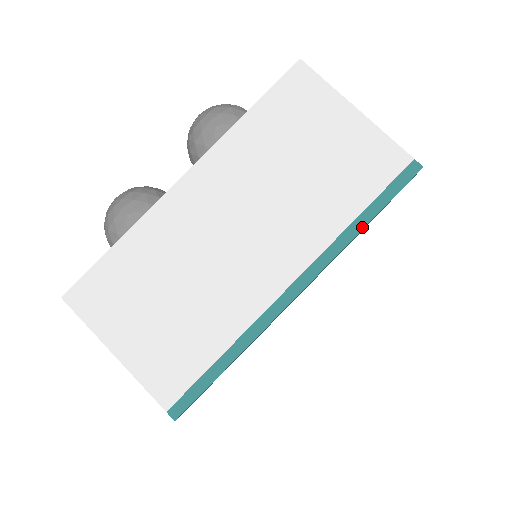
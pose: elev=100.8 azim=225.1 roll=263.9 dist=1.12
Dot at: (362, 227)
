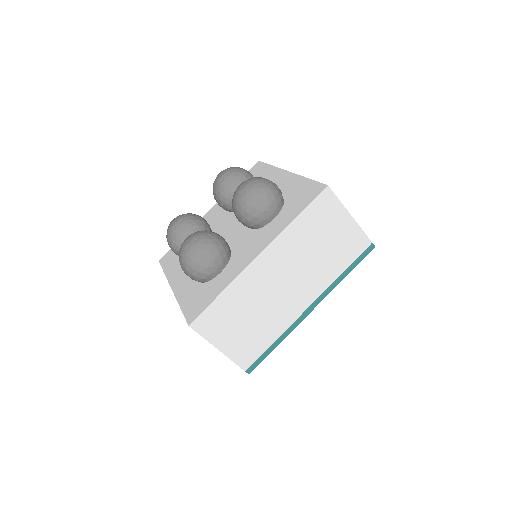
Dot at: (344, 277)
